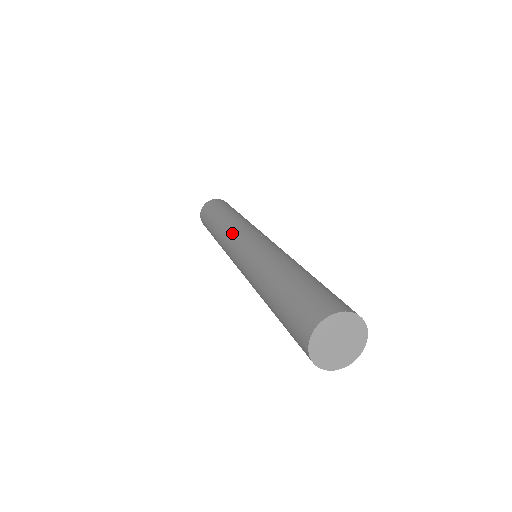
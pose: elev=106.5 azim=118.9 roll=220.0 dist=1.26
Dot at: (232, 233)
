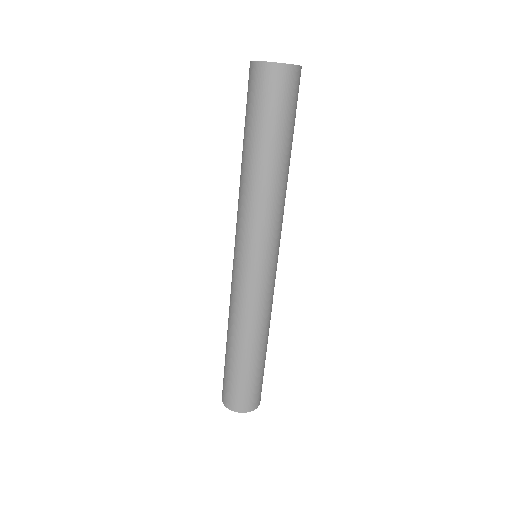
Dot at: occluded
